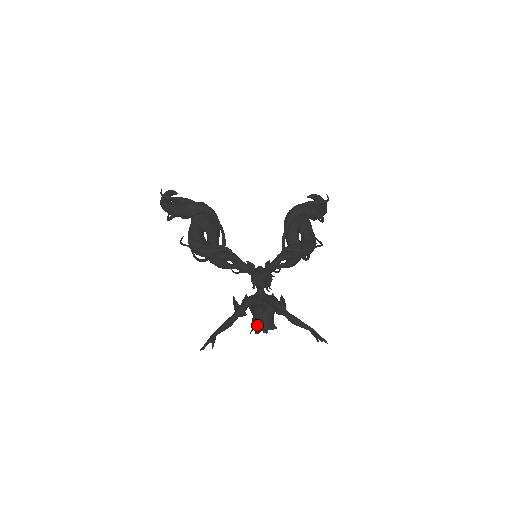
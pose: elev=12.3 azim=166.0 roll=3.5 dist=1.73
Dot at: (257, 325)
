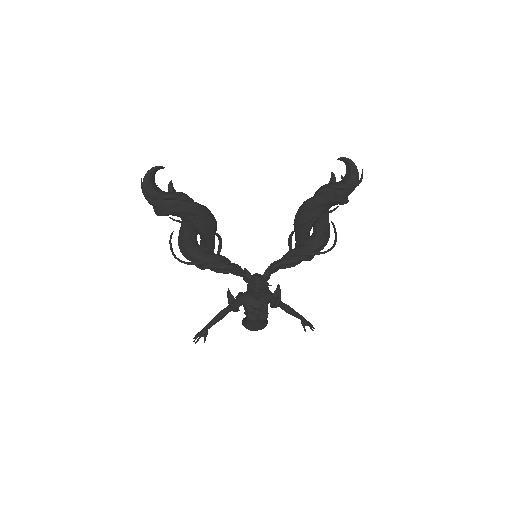
Dot at: (248, 326)
